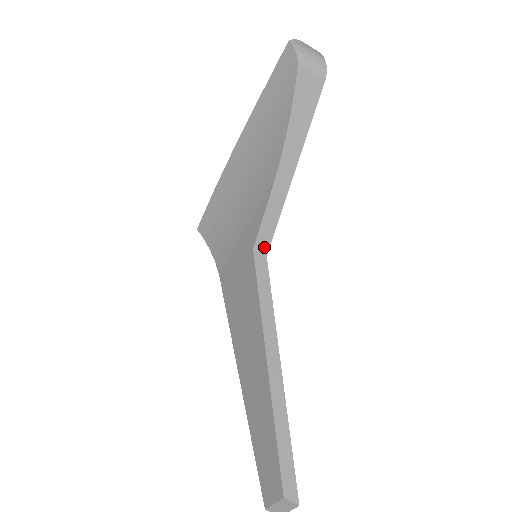
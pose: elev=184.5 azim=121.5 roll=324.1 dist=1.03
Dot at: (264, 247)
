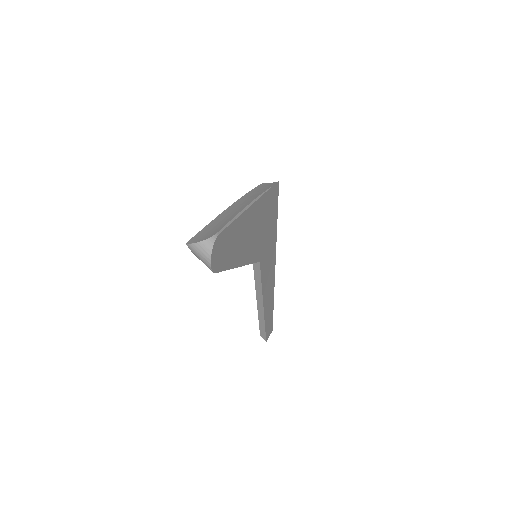
Dot at: occluded
